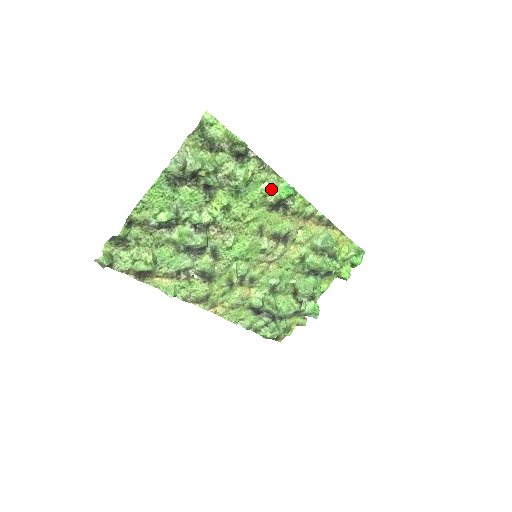
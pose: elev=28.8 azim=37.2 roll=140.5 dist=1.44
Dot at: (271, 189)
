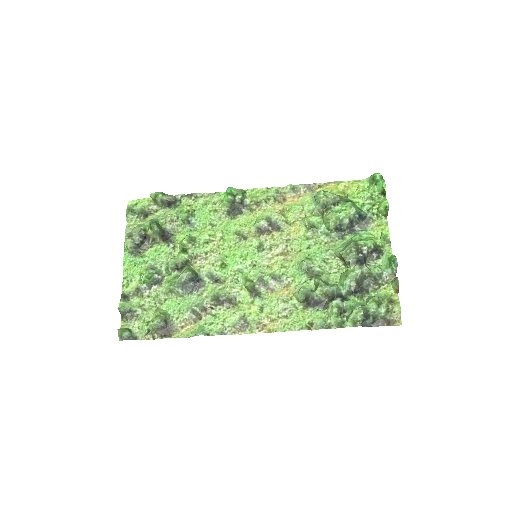
Dot at: (218, 204)
